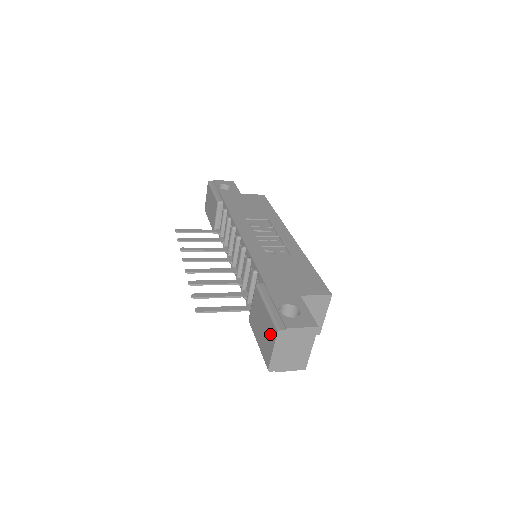
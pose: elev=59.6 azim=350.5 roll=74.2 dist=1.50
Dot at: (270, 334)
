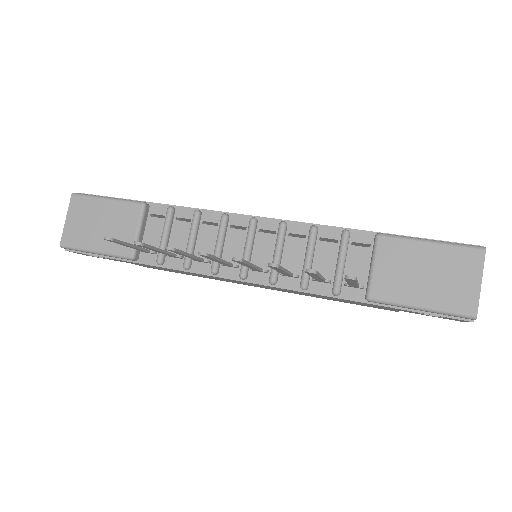
Dot at: (464, 265)
